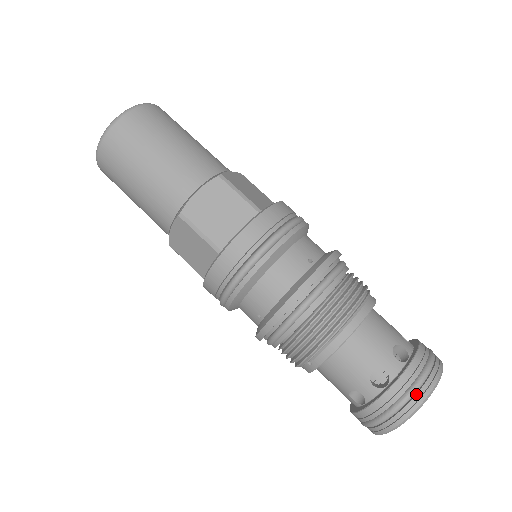
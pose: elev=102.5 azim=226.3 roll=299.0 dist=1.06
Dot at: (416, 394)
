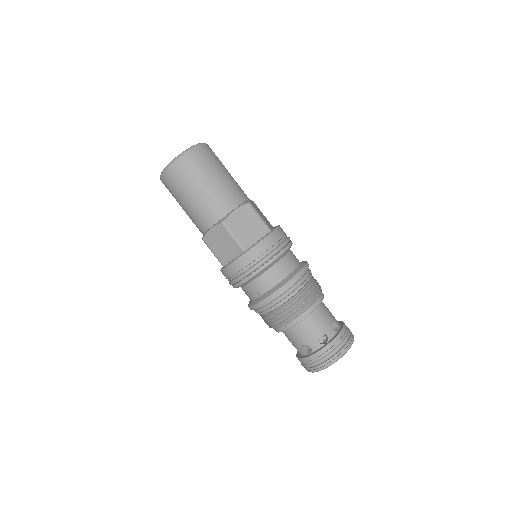
Dot at: (341, 349)
